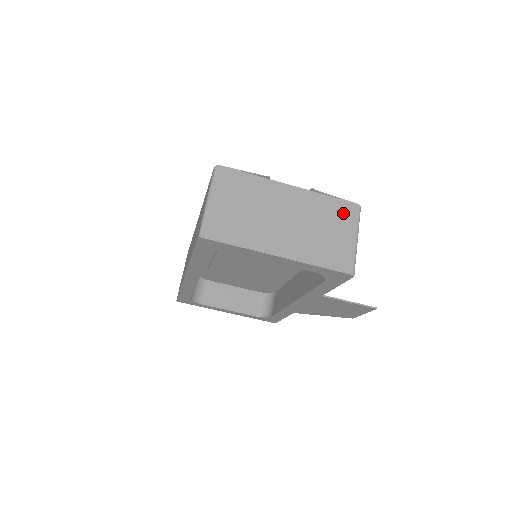
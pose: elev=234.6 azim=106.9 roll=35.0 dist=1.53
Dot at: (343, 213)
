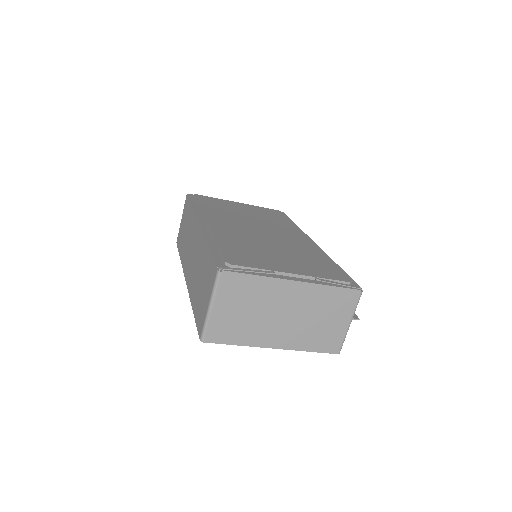
Dot at: (343, 301)
